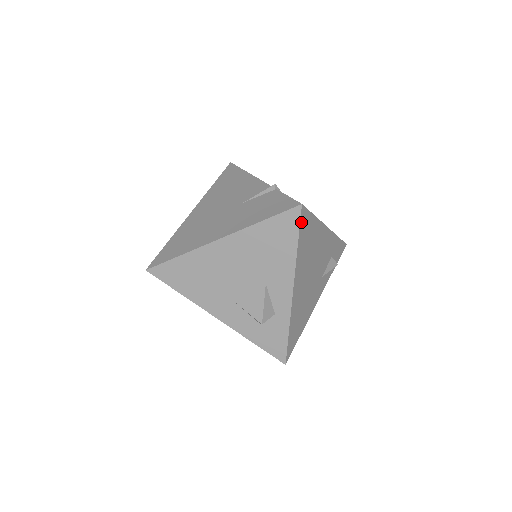
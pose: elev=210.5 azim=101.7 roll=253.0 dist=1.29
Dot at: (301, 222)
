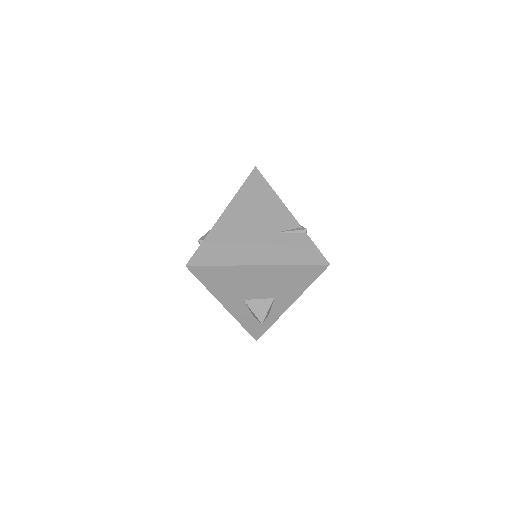
Dot at: (322, 272)
